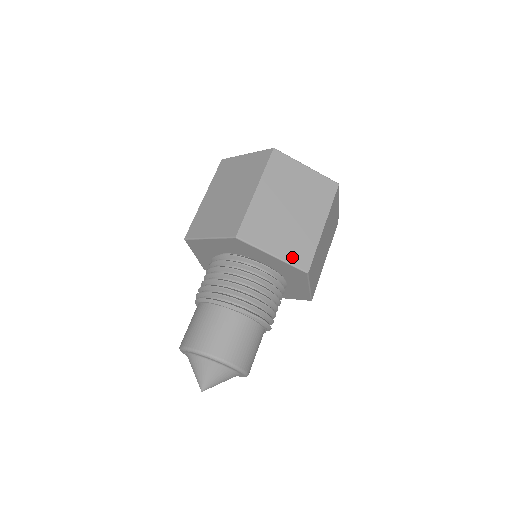
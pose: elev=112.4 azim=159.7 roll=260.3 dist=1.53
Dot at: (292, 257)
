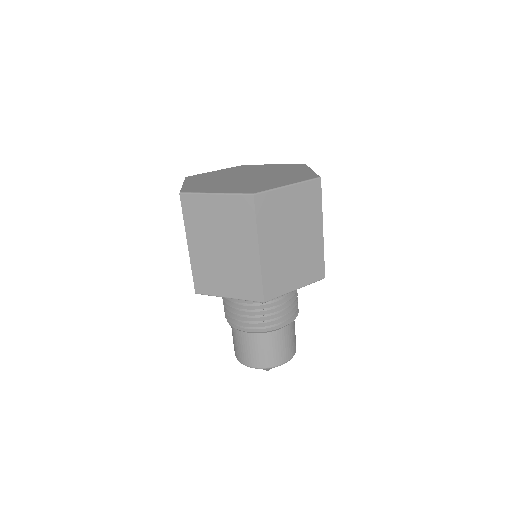
Dot at: (310, 278)
